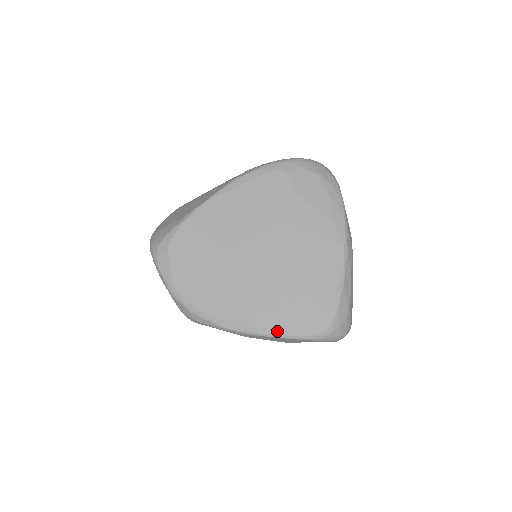
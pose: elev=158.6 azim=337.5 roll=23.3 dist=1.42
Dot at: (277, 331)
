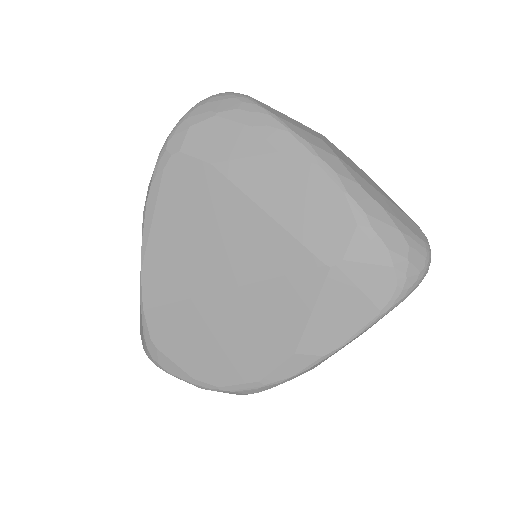
Dot at: (341, 336)
